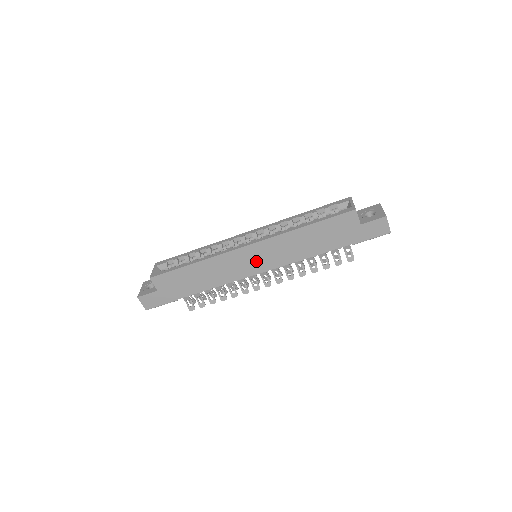
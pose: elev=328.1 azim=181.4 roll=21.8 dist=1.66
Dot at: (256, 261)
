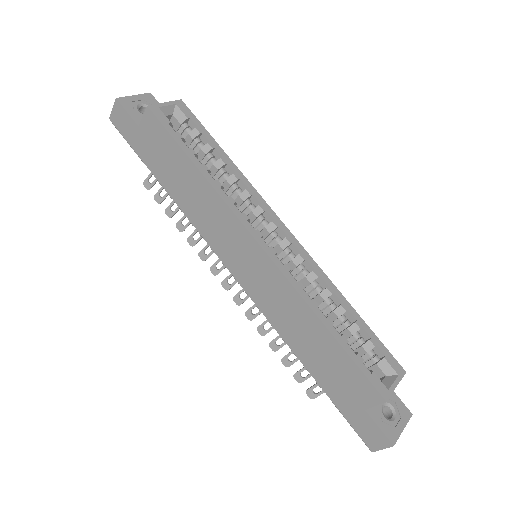
Dot at: (245, 264)
